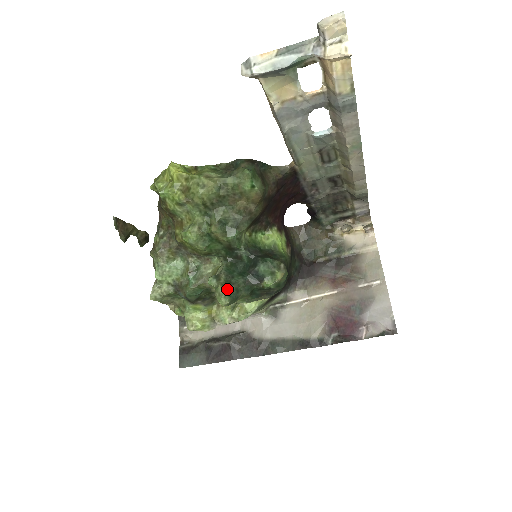
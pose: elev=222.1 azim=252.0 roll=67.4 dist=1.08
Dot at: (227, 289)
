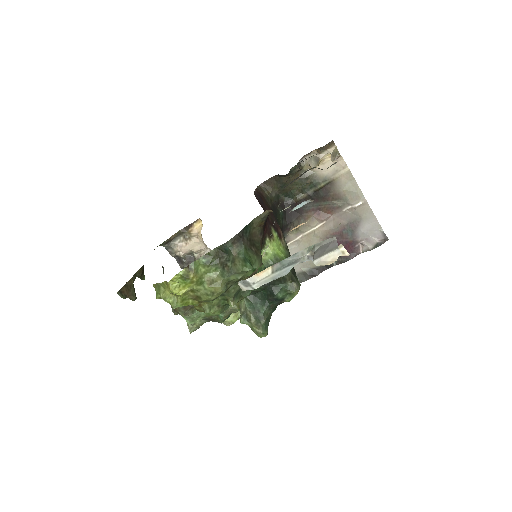
Dot at: (261, 327)
